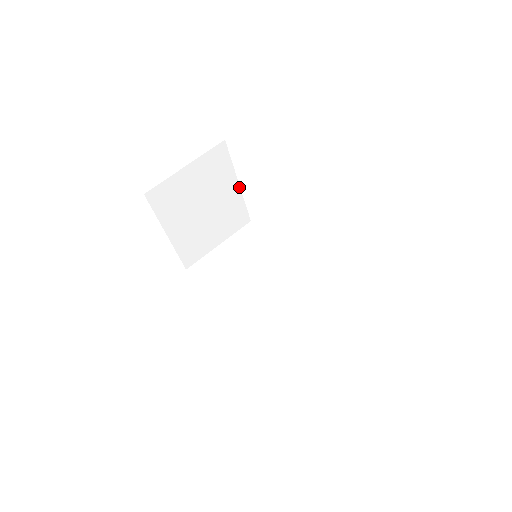
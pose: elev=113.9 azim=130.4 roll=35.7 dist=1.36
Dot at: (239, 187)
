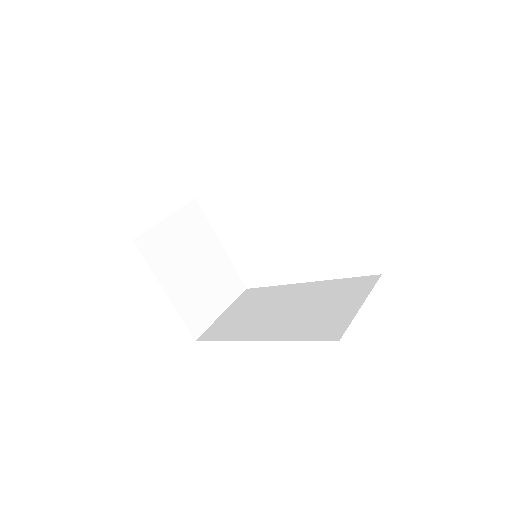
Dot at: (223, 248)
